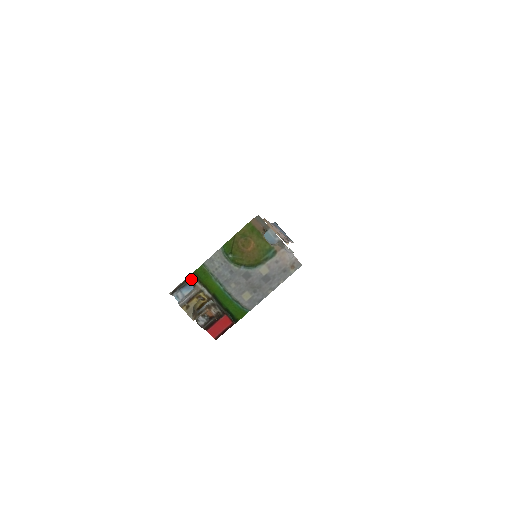
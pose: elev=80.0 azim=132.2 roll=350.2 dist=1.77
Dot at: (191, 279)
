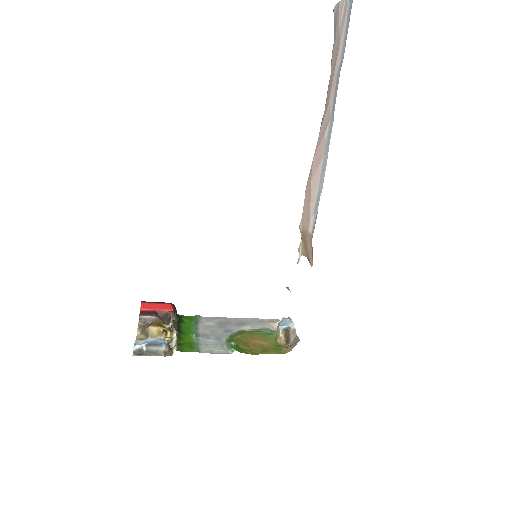
Dot at: (171, 350)
